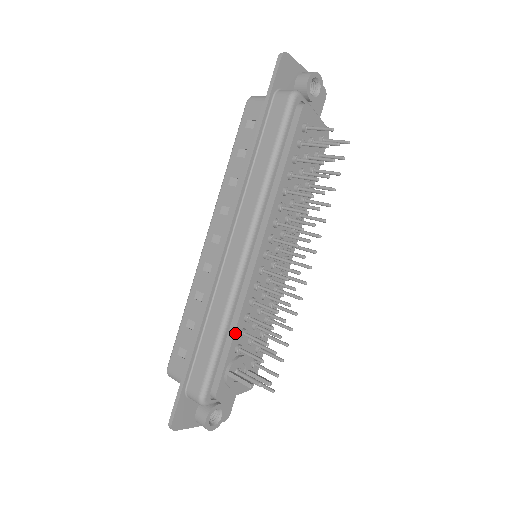
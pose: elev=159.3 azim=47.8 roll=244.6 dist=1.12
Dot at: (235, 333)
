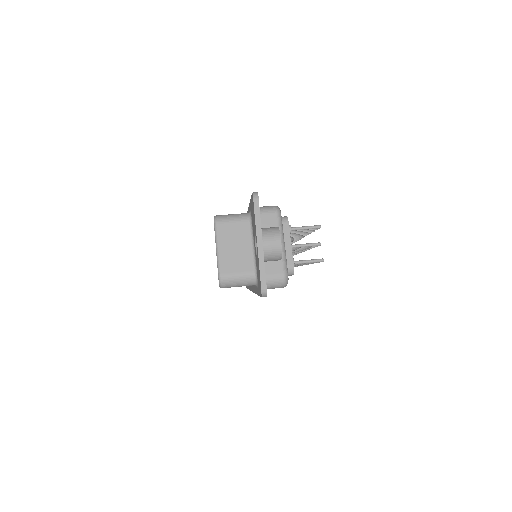
Dot at: occluded
